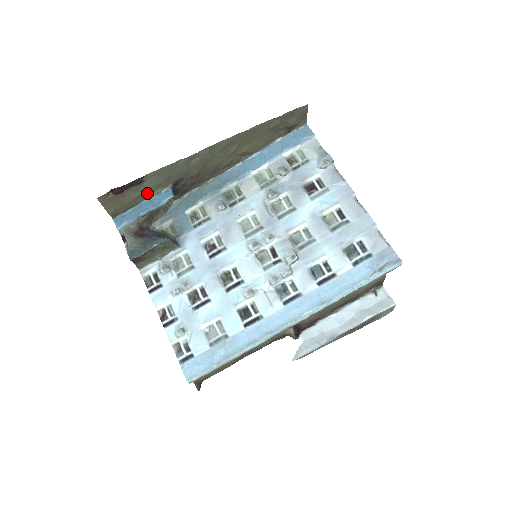
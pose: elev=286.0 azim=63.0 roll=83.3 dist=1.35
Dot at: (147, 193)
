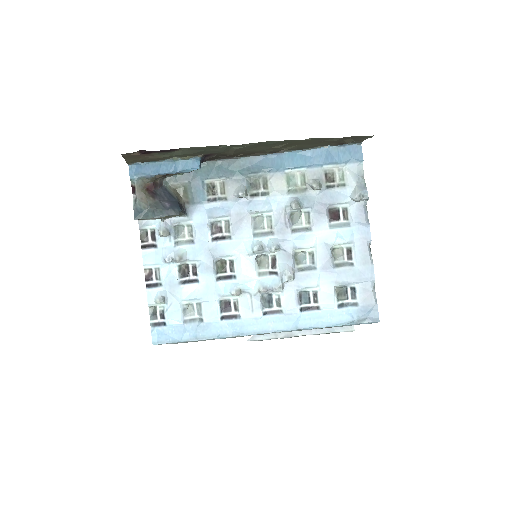
Dot at: (174, 156)
